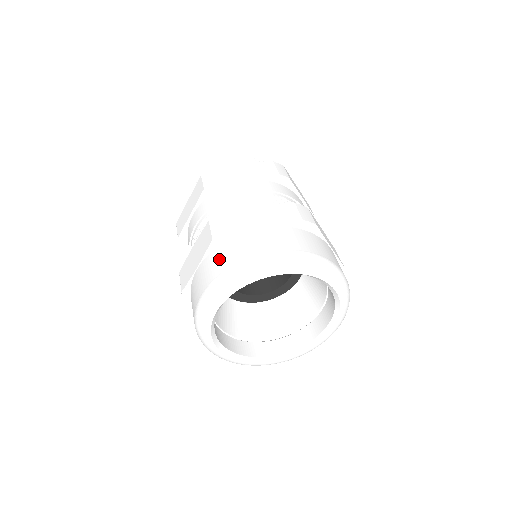
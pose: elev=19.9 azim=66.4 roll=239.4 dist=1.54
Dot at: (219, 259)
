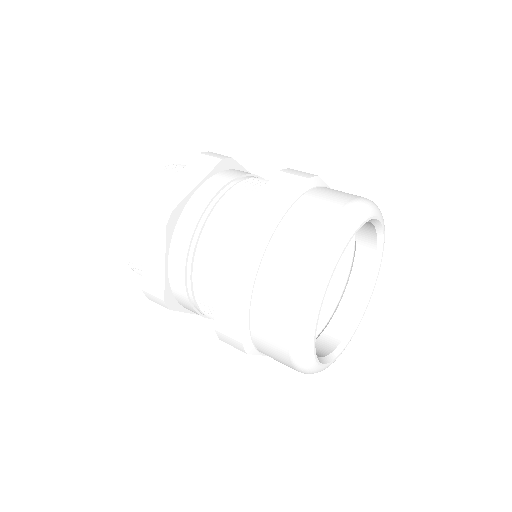
Dot at: (279, 274)
